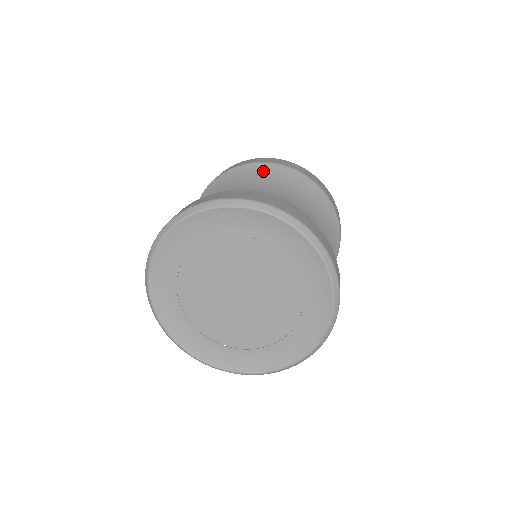
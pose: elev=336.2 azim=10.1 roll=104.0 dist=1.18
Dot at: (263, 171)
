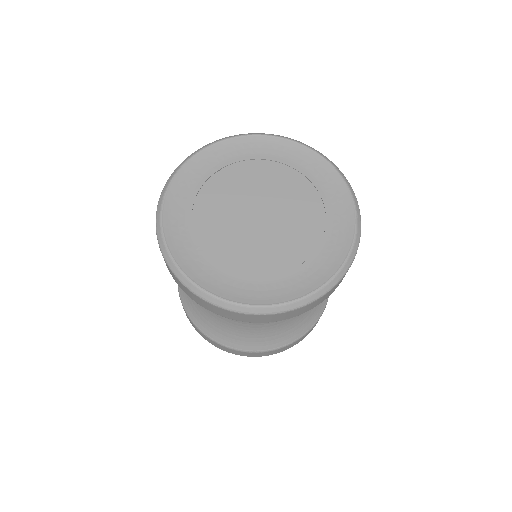
Dot at: occluded
